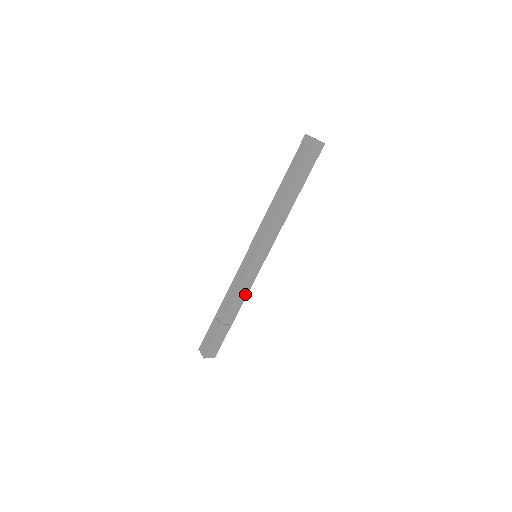
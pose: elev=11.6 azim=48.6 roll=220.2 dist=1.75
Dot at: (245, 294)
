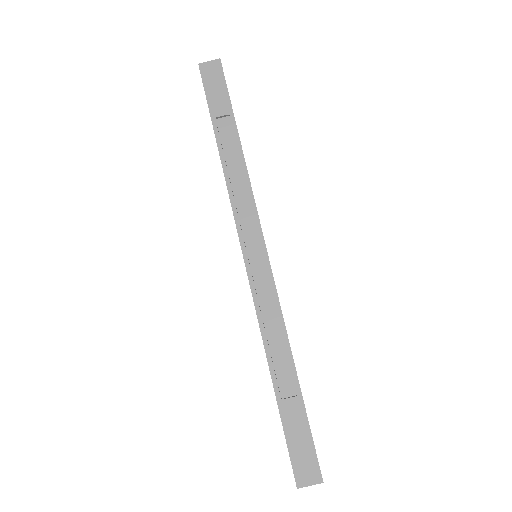
Dot at: occluded
